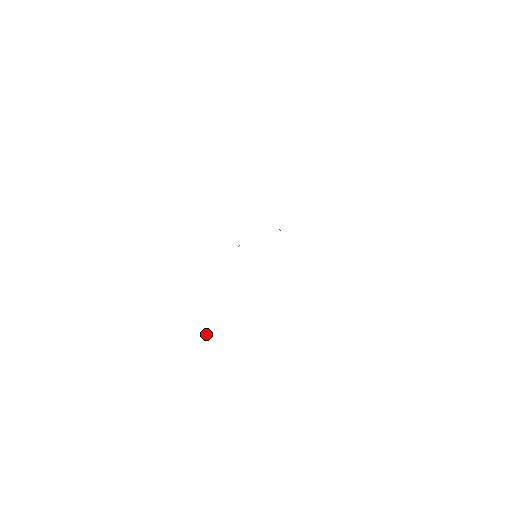
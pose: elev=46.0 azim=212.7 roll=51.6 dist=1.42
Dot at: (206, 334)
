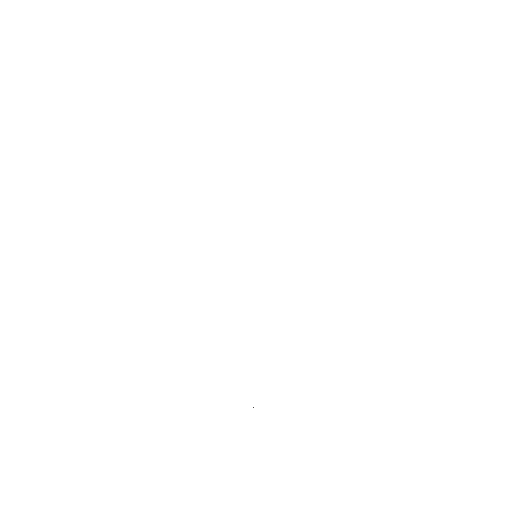
Dot at: occluded
